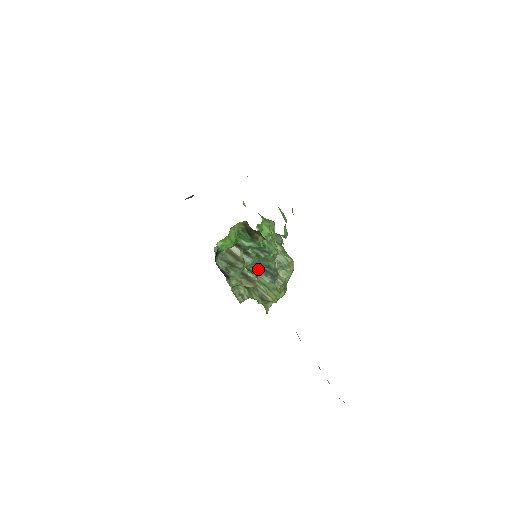
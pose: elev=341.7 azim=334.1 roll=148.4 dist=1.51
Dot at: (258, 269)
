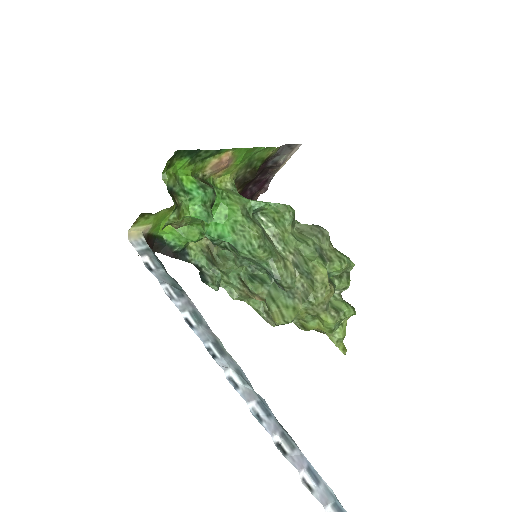
Dot at: occluded
